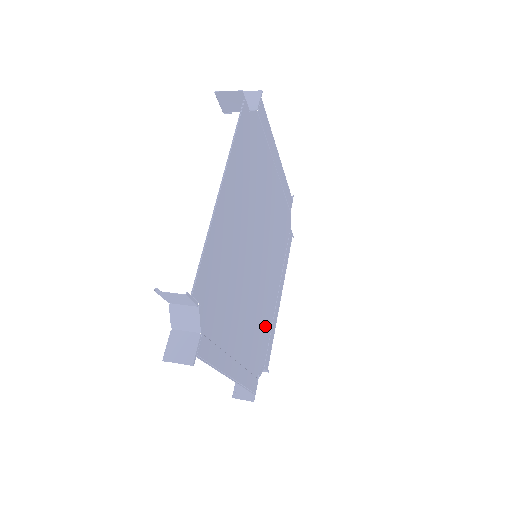
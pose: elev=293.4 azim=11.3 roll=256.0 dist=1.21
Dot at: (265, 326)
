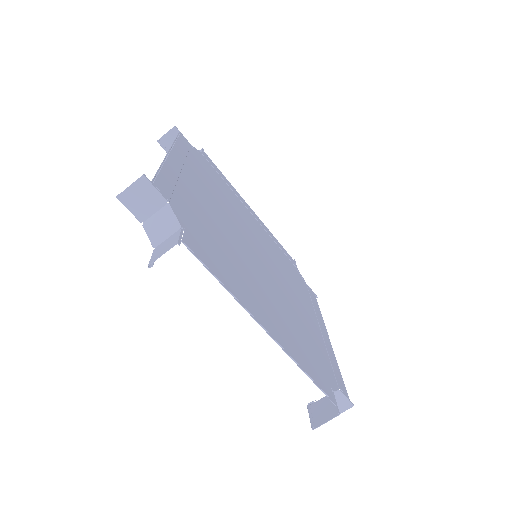
Dot at: (312, 340)
